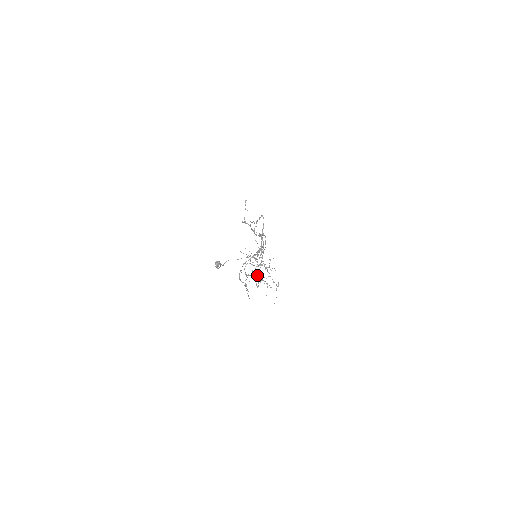
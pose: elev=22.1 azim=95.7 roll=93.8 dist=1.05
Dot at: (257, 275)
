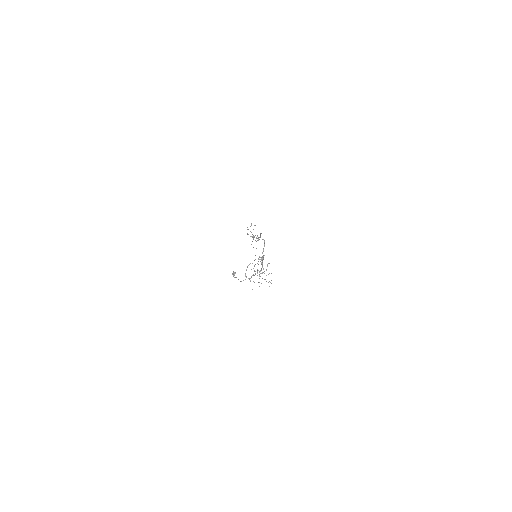
Dot at: occluded
